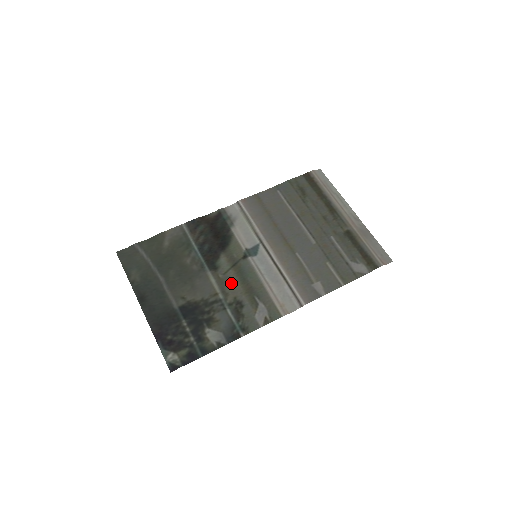
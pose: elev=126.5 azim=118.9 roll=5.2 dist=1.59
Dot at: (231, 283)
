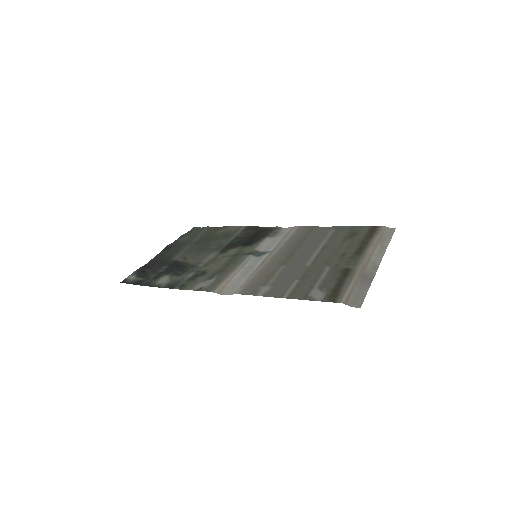
Dot at: (218, 262)
